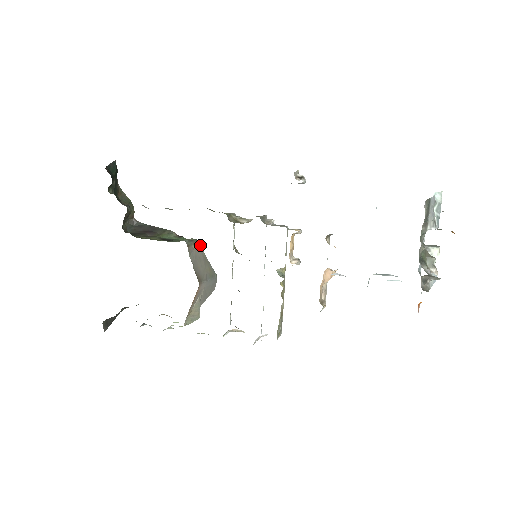
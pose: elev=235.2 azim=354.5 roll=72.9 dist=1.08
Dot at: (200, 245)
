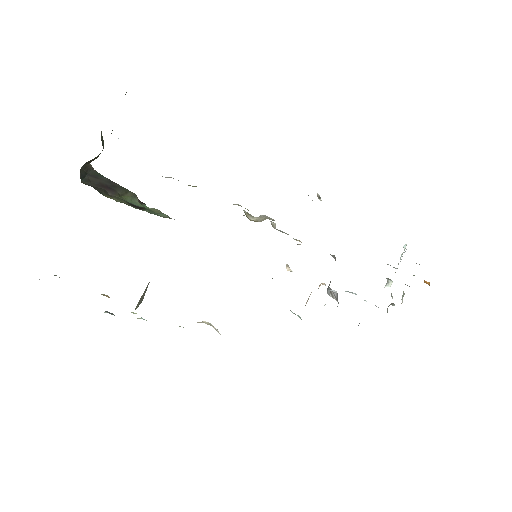
Dot at: occluded
